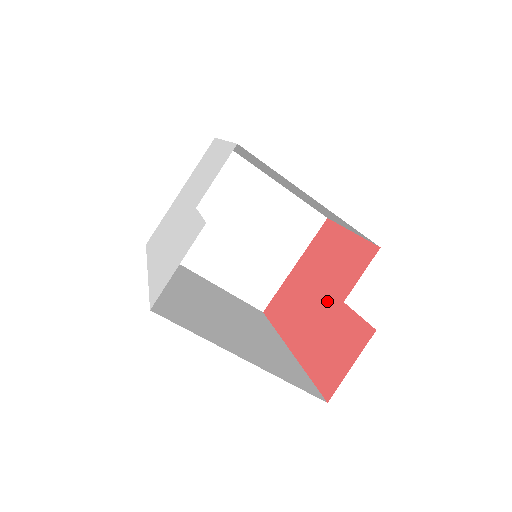
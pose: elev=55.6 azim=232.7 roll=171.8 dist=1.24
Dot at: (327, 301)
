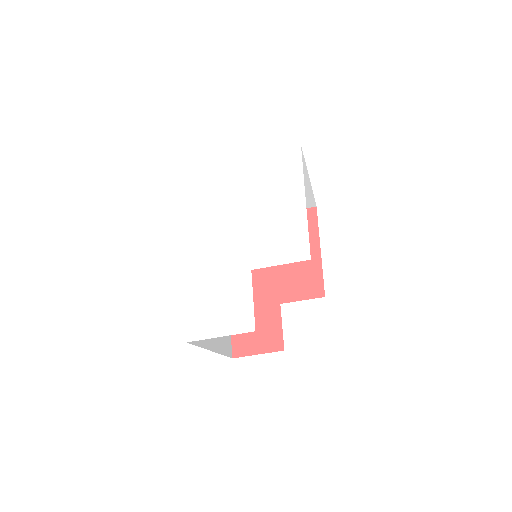
Dot at: (272, 287)
